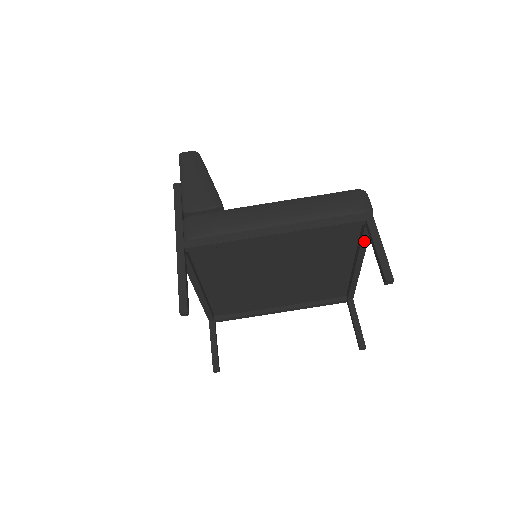
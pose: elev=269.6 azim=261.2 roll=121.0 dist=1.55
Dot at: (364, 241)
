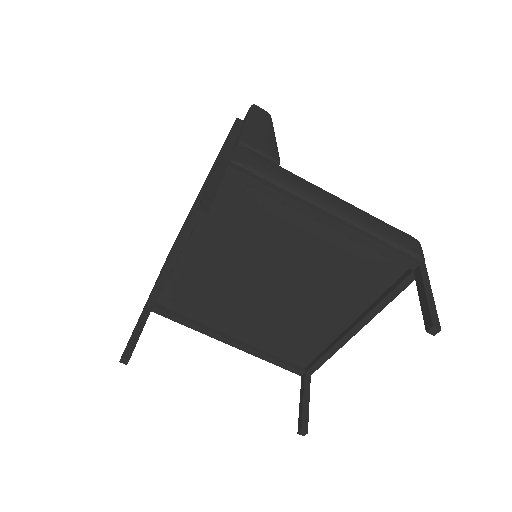
Dot at: (392, 295)
